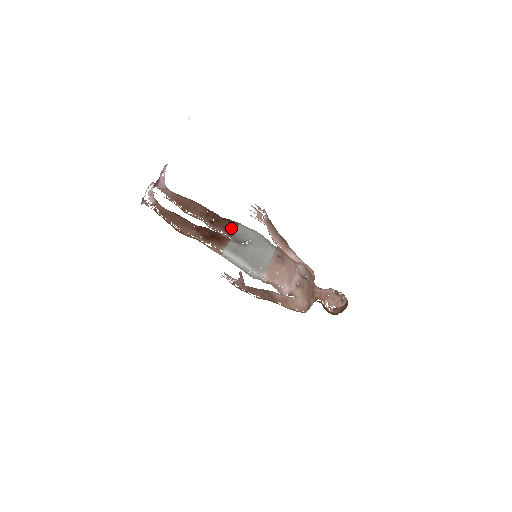
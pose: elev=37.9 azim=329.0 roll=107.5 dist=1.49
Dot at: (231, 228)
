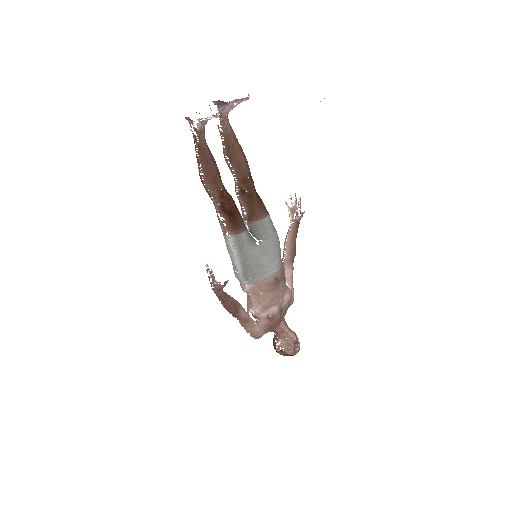
Dot at: (256, 214)
